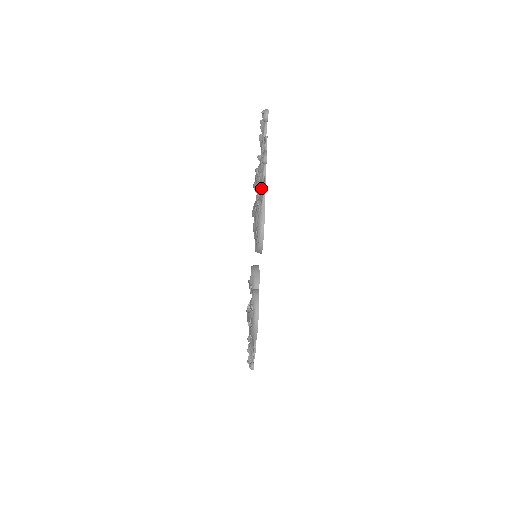
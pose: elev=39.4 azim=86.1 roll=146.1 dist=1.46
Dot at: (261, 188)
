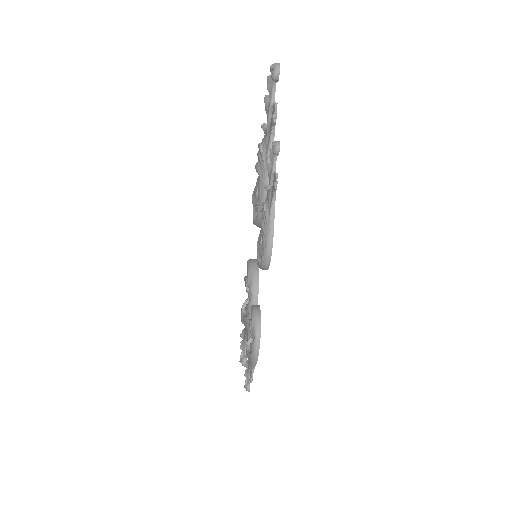
Dot at: occluded
